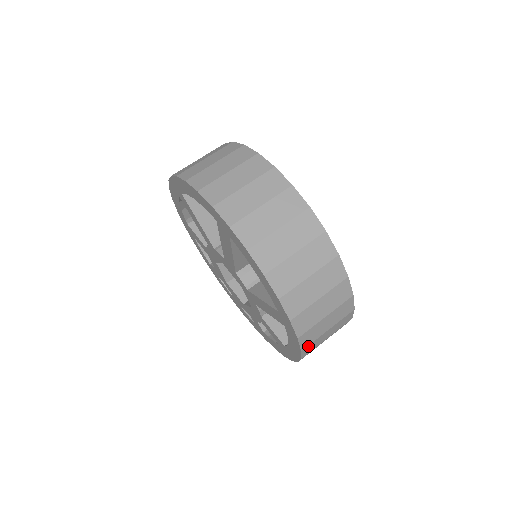
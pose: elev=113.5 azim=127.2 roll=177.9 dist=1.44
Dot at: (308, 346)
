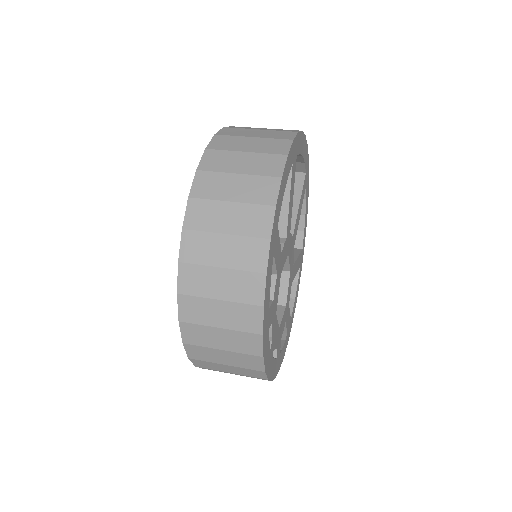
Dot at: (215, 152)
